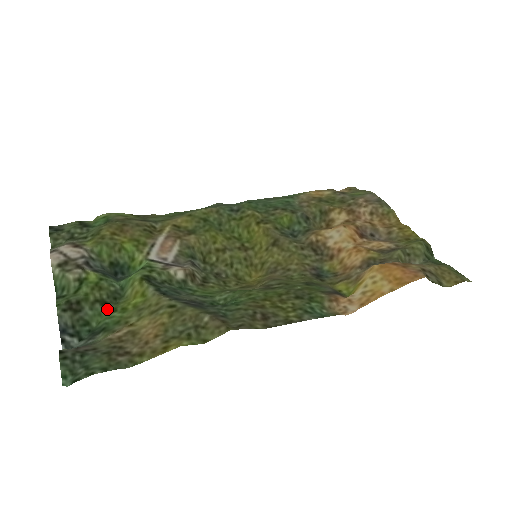
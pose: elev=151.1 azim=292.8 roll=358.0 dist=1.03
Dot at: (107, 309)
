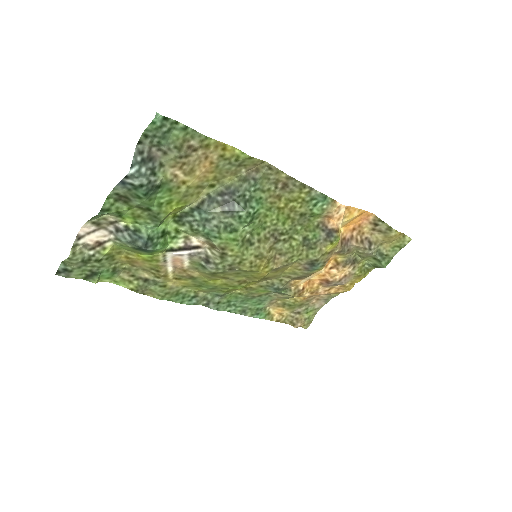
Dot at: (152, 207)
